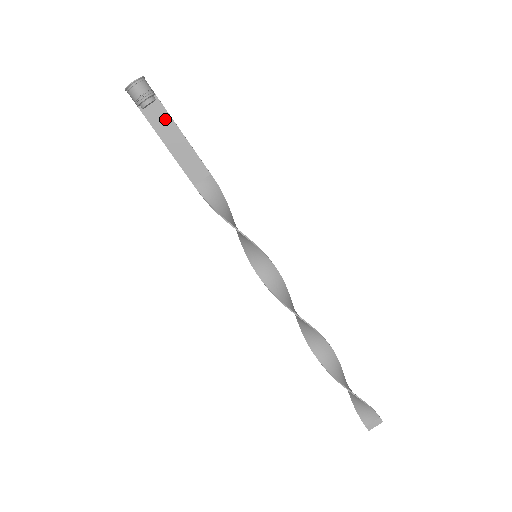
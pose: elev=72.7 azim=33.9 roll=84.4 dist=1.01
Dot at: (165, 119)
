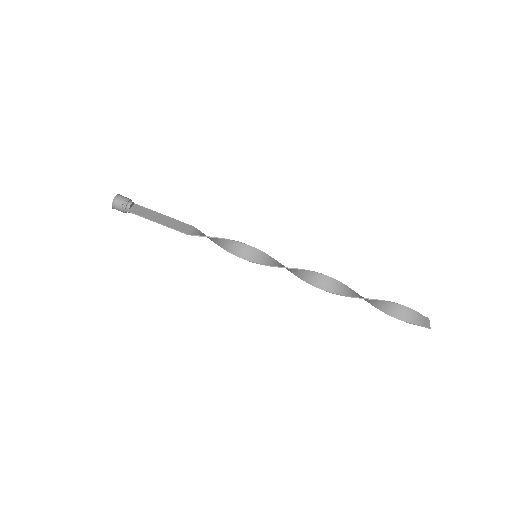
Dot at: (145, 211)
